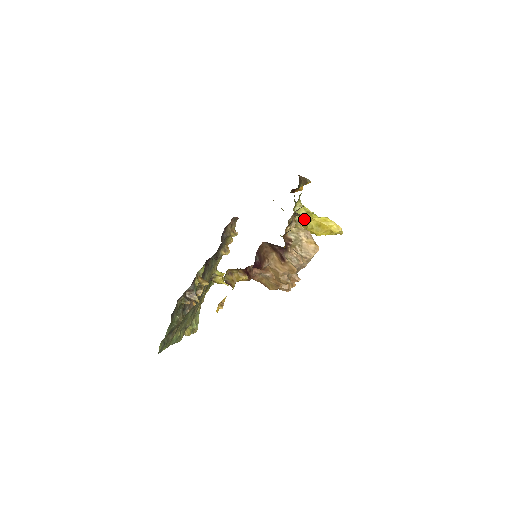
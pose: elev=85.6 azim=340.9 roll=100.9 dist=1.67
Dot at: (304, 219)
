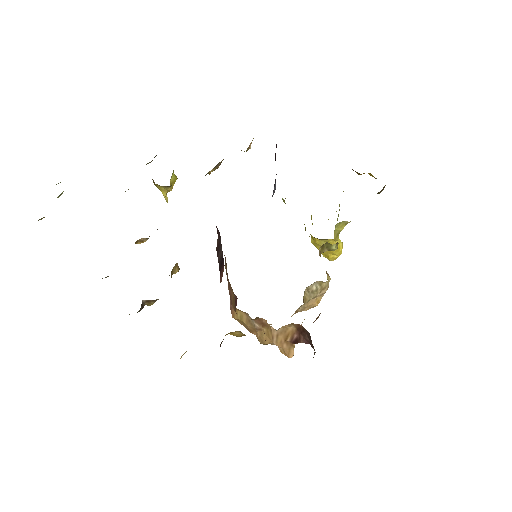
Dot at: occluded
